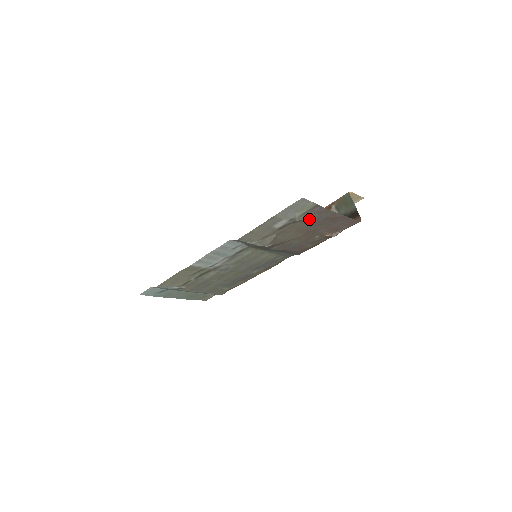
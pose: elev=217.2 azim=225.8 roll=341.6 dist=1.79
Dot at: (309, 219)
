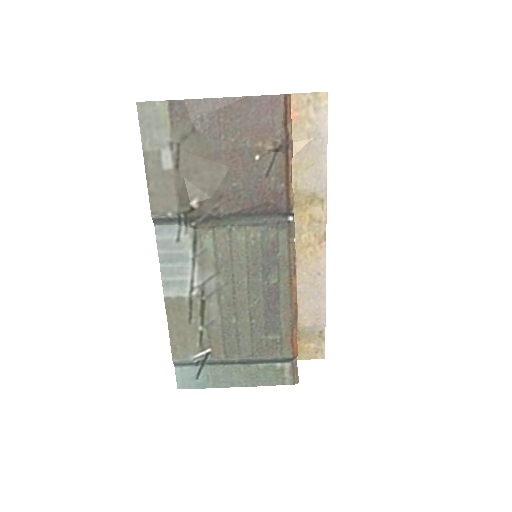
Dot at: (191, 130)
